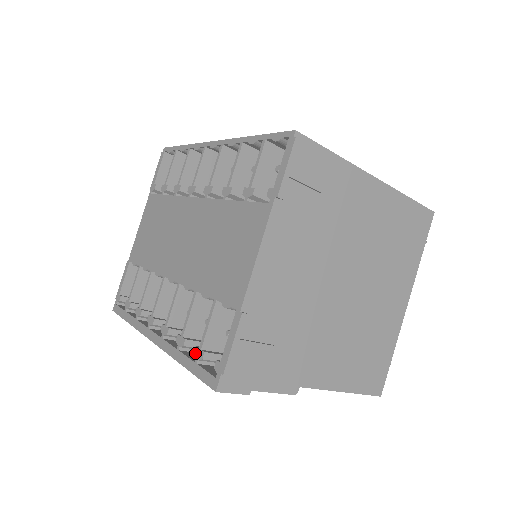
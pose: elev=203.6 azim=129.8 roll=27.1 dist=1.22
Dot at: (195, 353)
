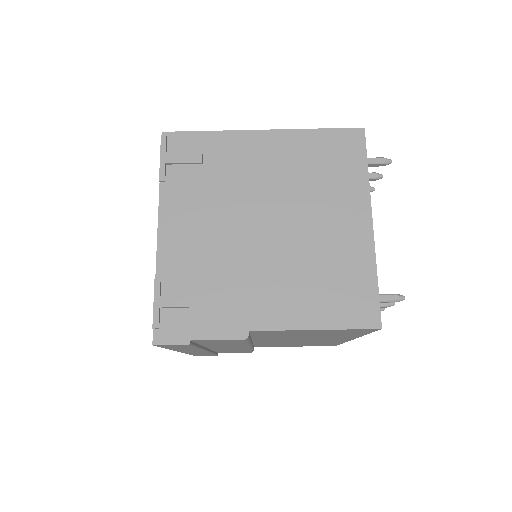
Dot at: occluded
